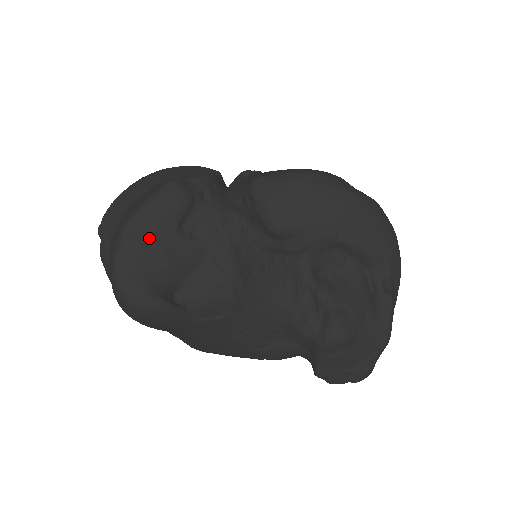
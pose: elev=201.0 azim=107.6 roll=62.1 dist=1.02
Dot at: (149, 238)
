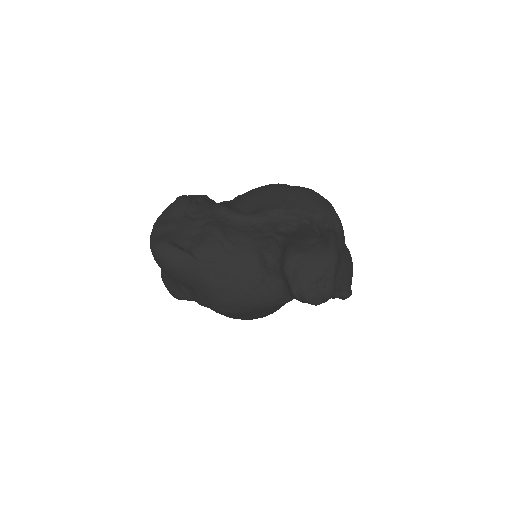
Dot at: (168, 221)
